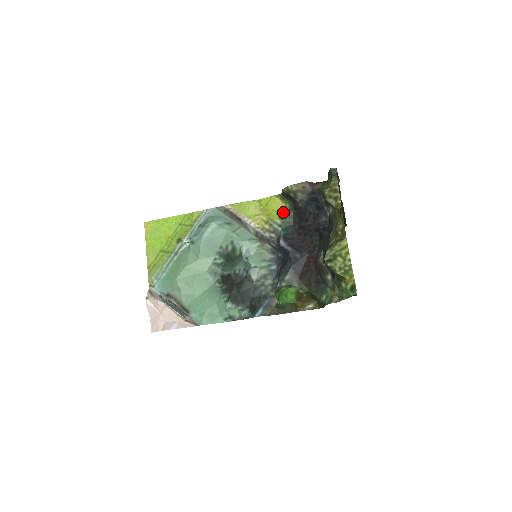
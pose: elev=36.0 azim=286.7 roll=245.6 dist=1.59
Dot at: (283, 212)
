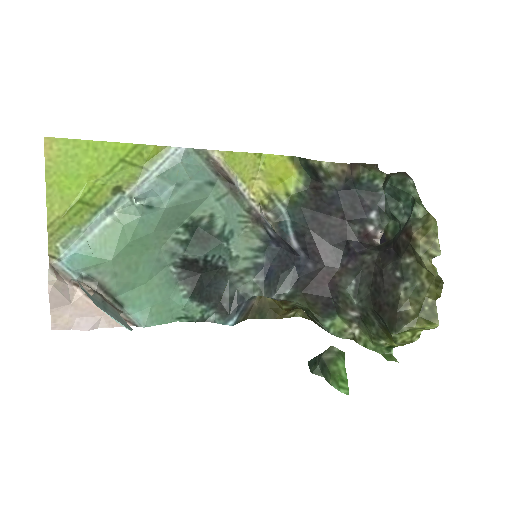
Dot at: (293, 186)
